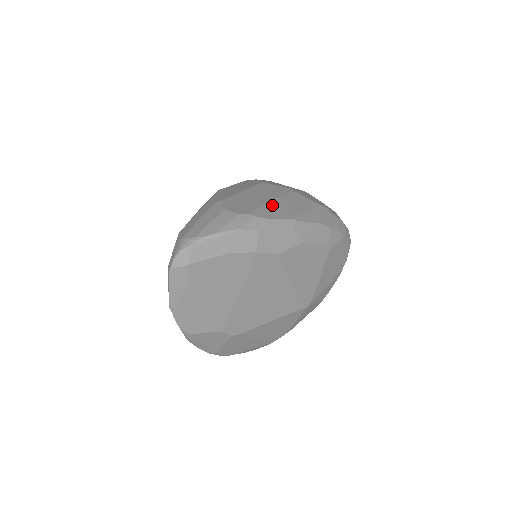
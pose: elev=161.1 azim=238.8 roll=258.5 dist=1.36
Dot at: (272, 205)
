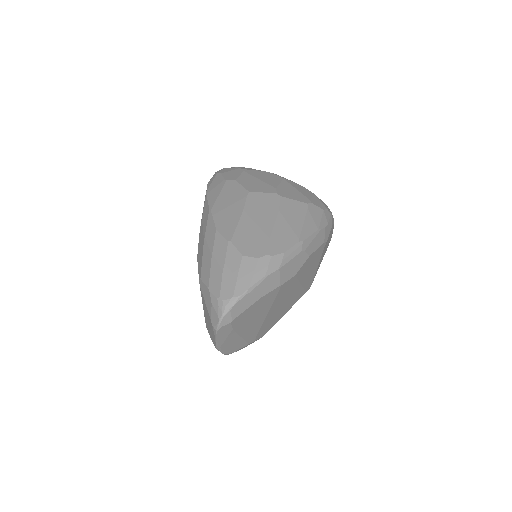
Dot at: (277, 231)
